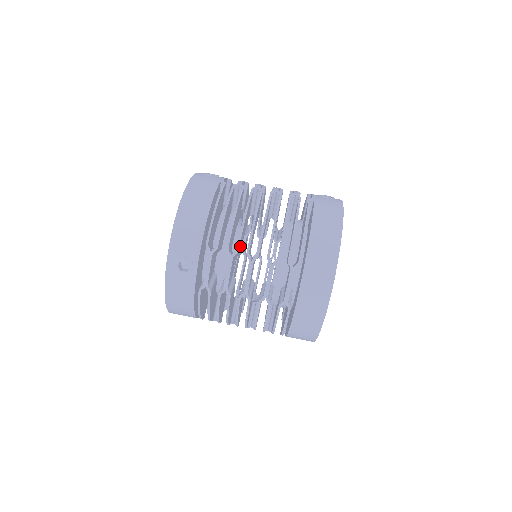
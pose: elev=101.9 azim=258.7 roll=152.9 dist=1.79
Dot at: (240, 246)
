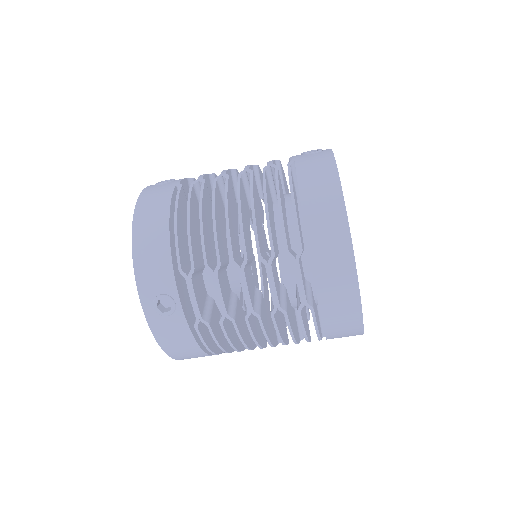
Dot at: (222, 255)
